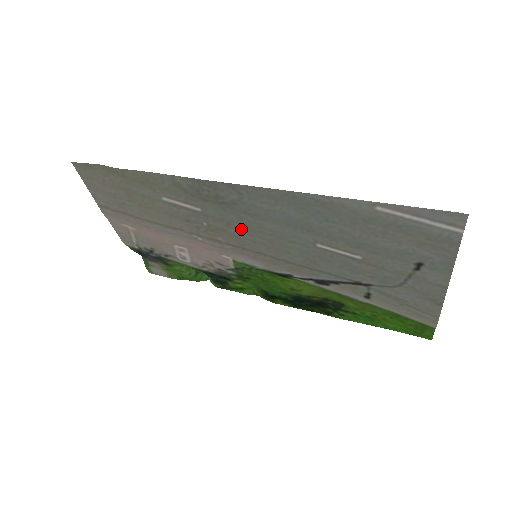
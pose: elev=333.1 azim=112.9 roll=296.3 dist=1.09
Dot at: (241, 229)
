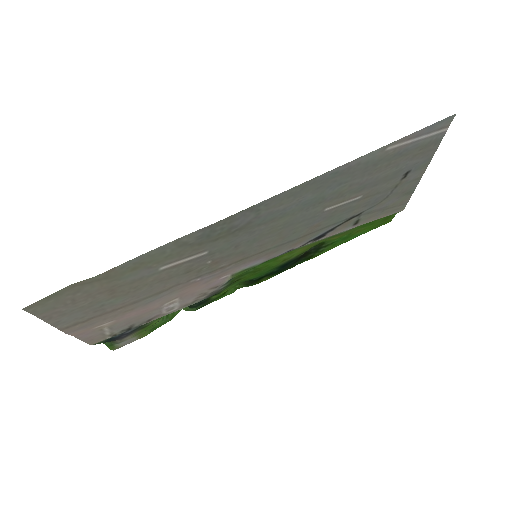
Dot at: (250, 242)
